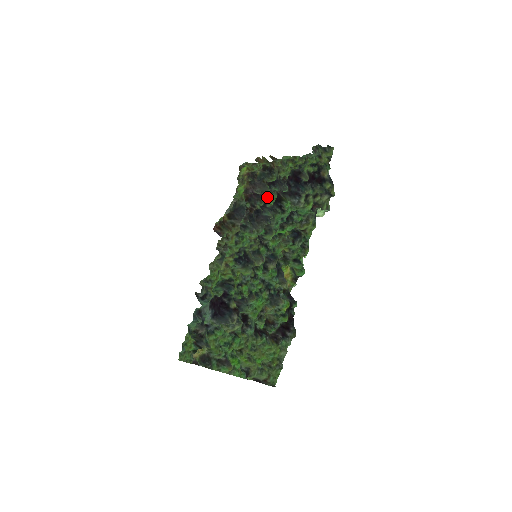
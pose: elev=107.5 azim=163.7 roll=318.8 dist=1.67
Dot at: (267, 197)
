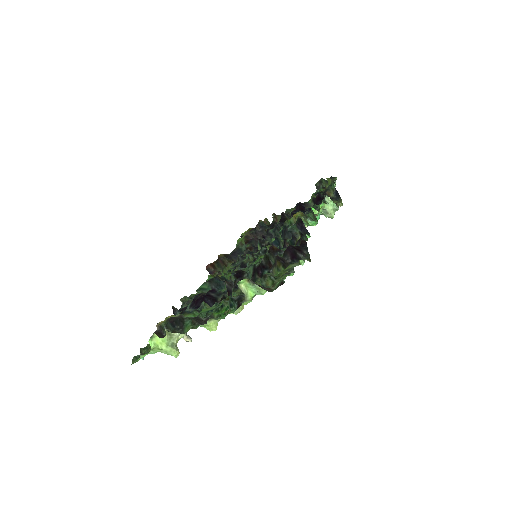
Dot at: occluded
